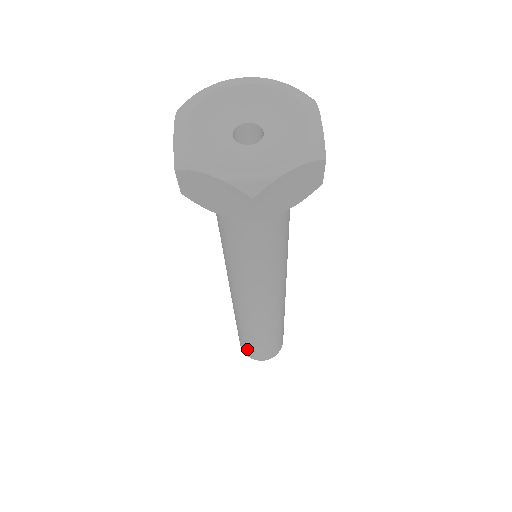
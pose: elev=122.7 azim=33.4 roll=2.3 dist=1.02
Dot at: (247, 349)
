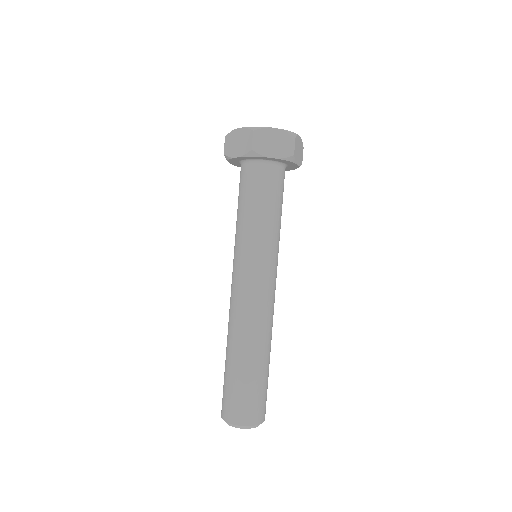
Dot at: (245, 404)
